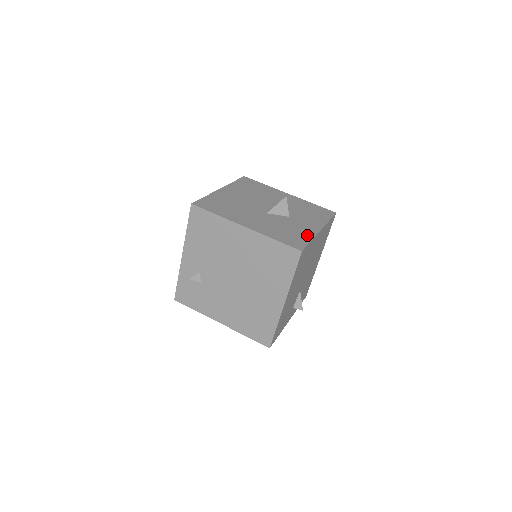
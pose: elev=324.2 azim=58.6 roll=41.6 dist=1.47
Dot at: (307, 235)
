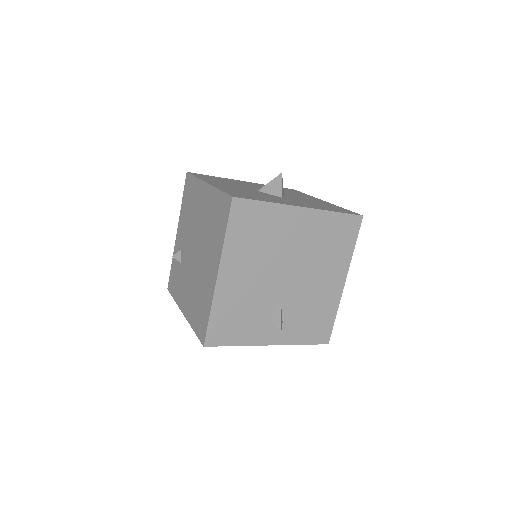
Dot at: (271, 200)
